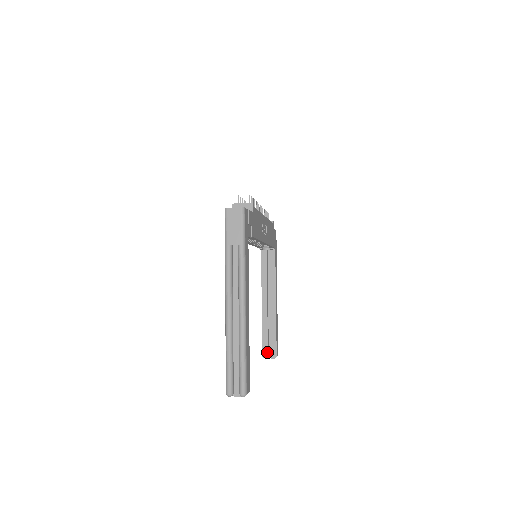
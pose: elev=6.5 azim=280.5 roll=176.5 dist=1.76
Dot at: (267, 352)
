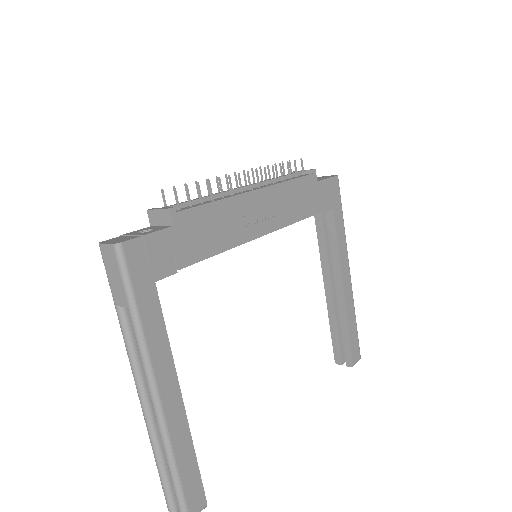
Dot at: (340, 357)
